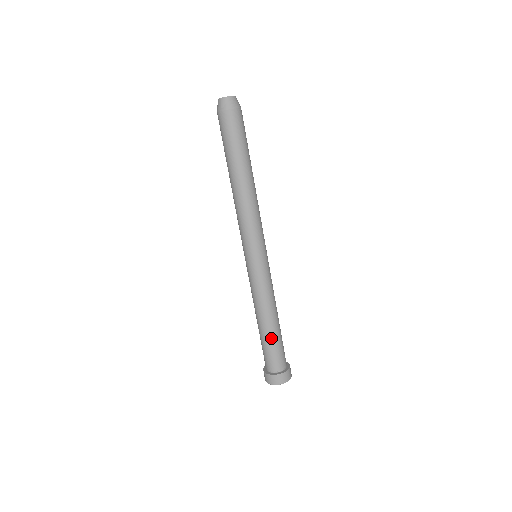
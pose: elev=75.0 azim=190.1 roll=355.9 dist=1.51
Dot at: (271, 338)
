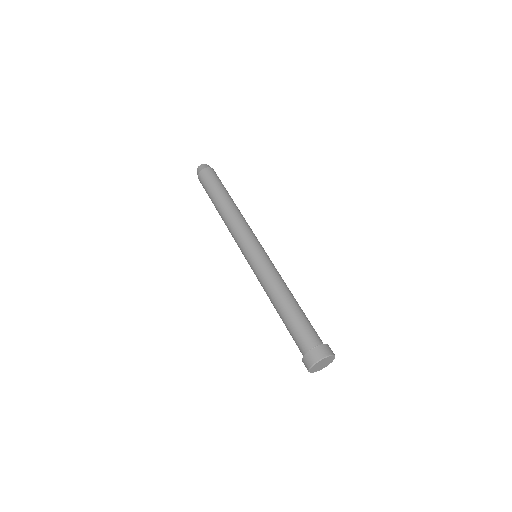
Dot at: (303, 312)
